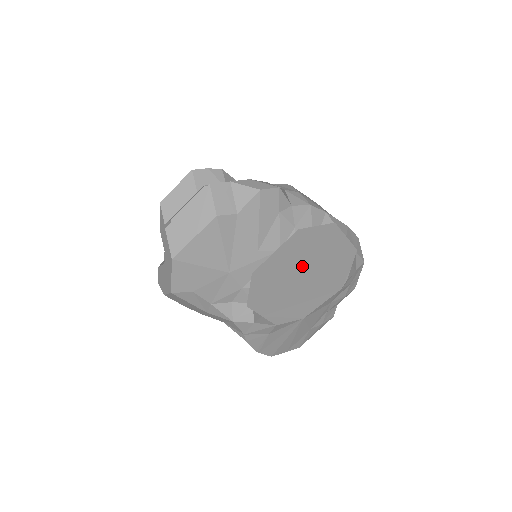
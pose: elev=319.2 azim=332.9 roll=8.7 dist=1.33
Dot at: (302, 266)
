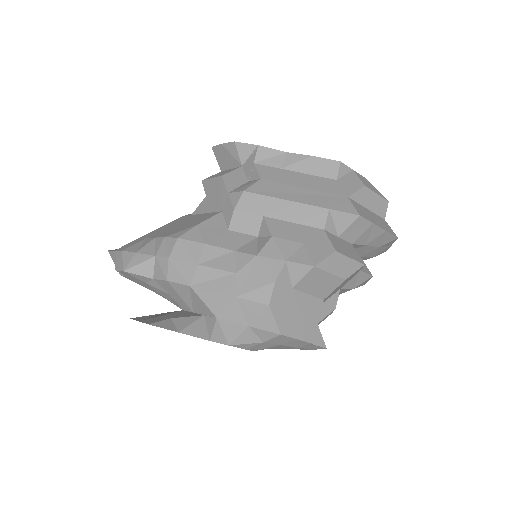
Dot at: occluded
